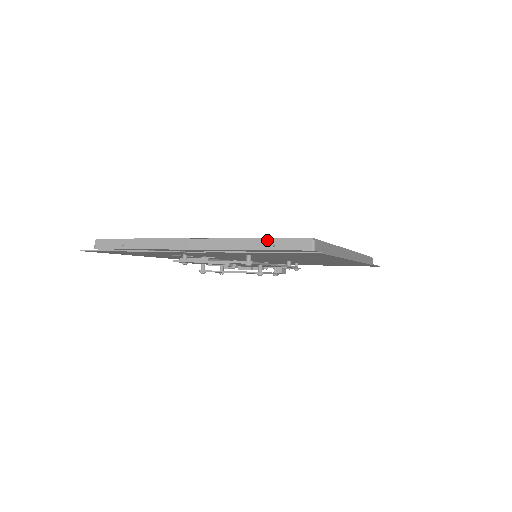
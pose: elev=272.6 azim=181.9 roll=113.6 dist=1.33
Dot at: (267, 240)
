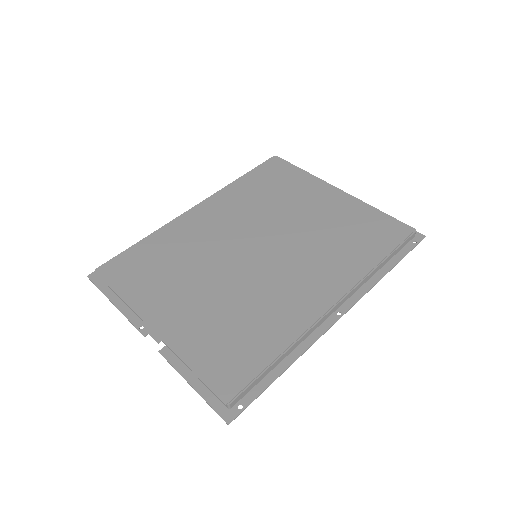
Dot at: (198, 376)
